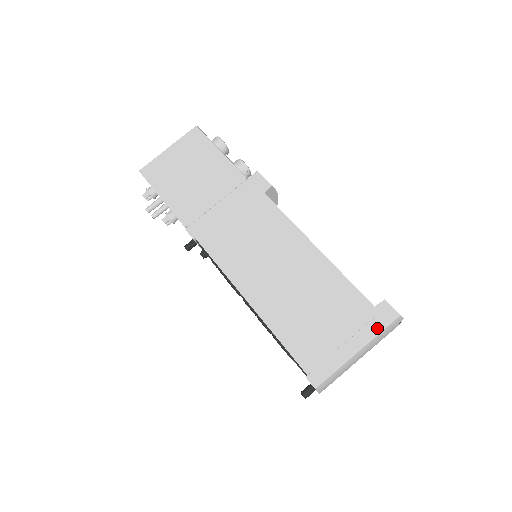
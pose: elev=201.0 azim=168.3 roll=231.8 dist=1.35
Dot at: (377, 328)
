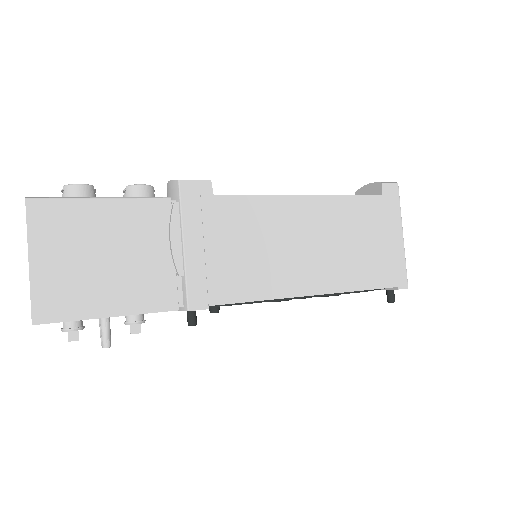
Dot at: (397, 207)
